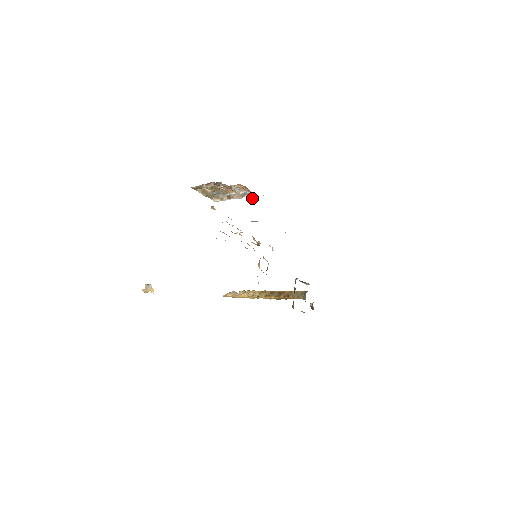
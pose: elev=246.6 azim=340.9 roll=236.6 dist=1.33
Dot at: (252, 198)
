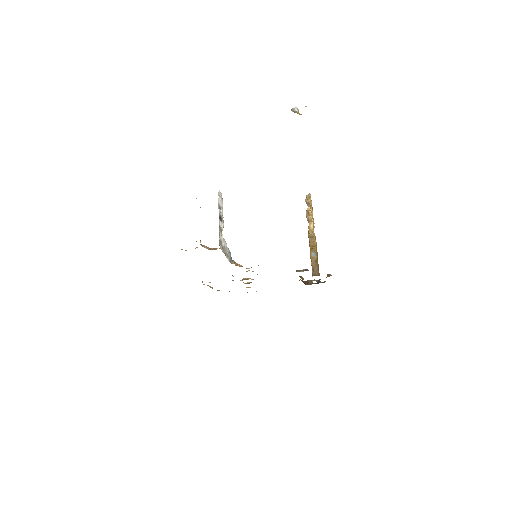
Dot at: occluded
